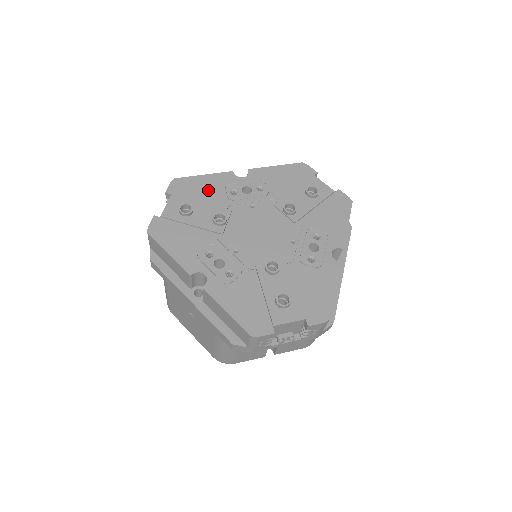
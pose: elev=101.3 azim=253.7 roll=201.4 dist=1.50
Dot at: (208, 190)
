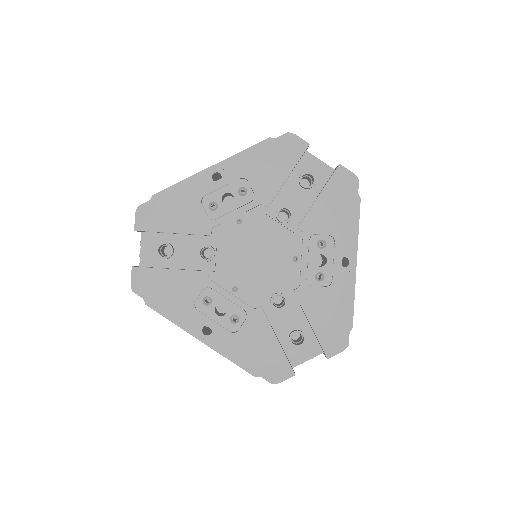
Dot at: (182, 212)
